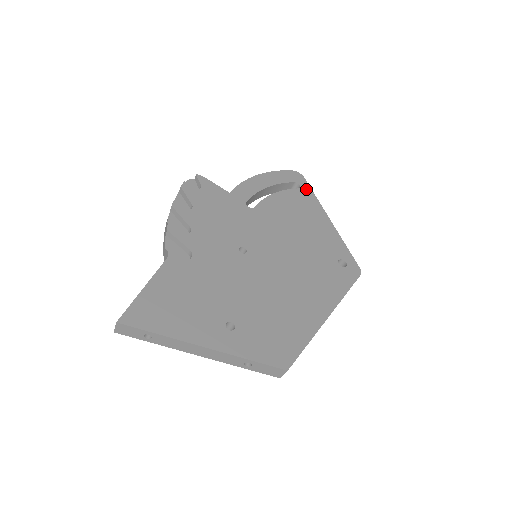
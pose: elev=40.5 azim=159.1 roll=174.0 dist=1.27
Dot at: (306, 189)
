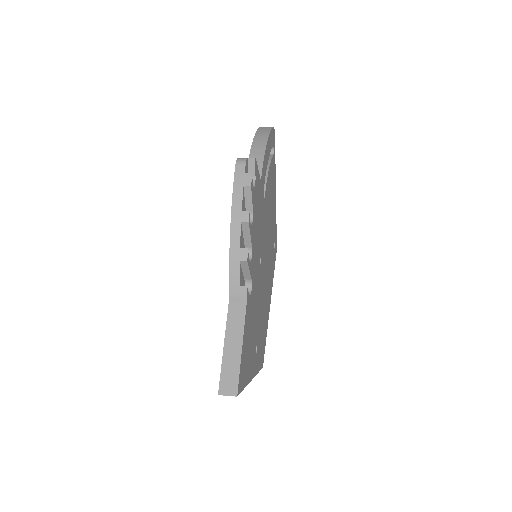
Dot at: occluded
